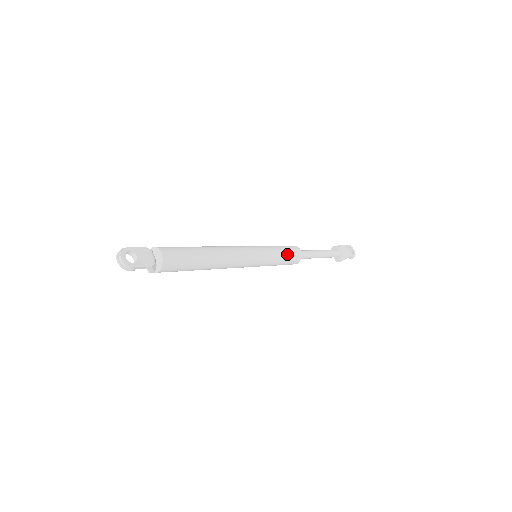
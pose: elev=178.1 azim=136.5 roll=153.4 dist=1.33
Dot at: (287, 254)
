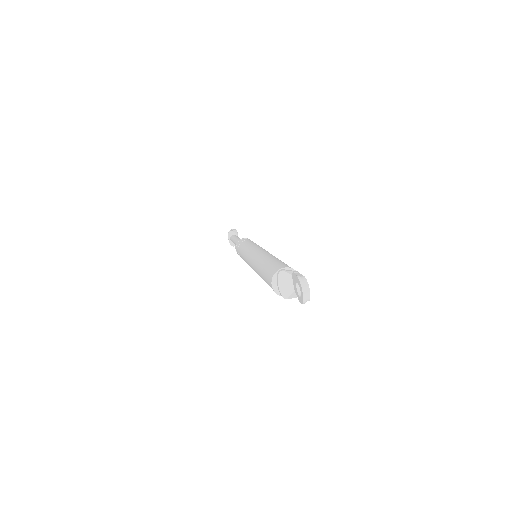
Dot at: occluded
